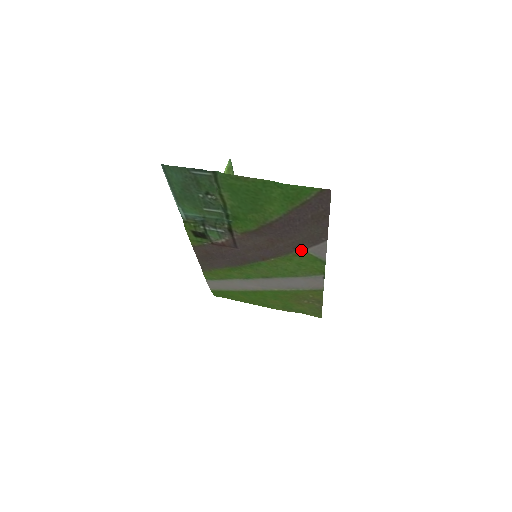
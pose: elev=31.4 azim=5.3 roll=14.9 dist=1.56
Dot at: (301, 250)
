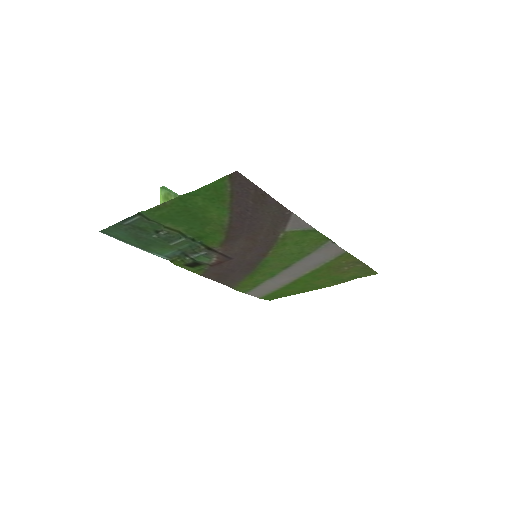
Dot at: (282, 232)
